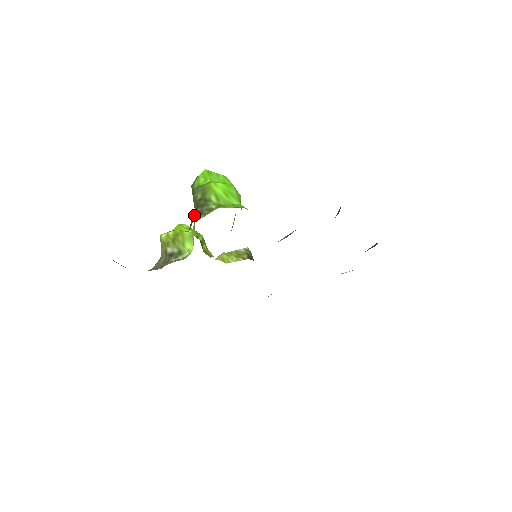
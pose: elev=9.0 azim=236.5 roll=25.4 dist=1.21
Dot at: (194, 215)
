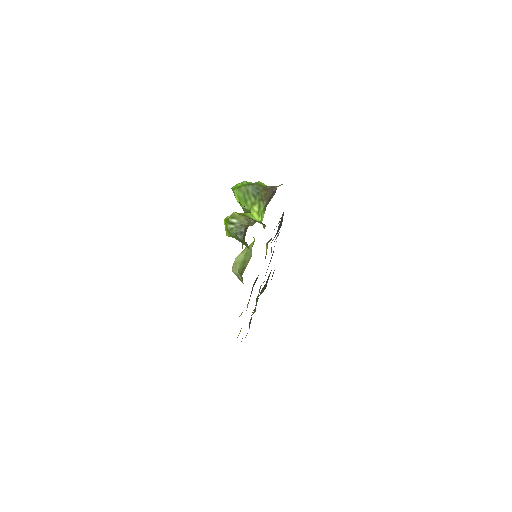
Dot at: (270, 188)
